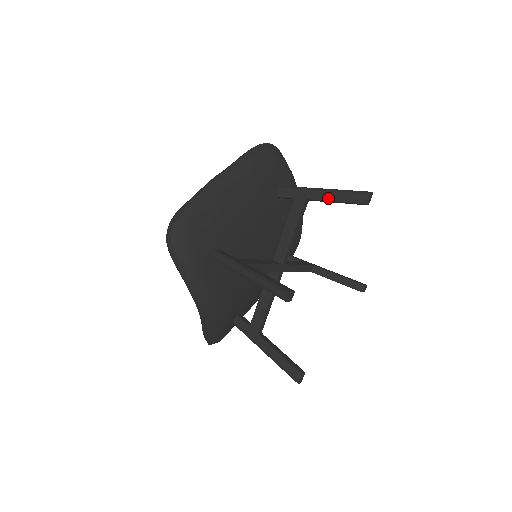
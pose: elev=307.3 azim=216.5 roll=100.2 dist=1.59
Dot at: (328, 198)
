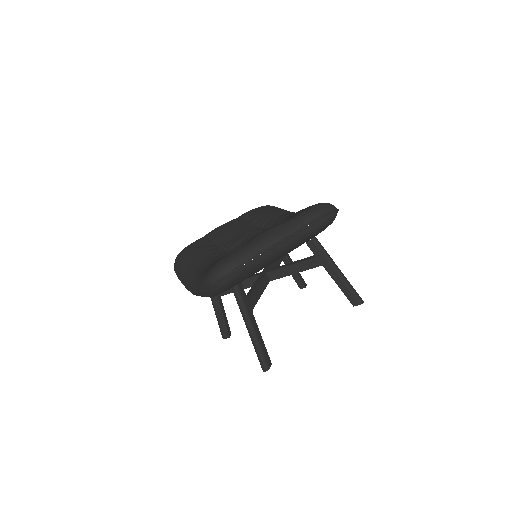
Dot at: (337, 281)
